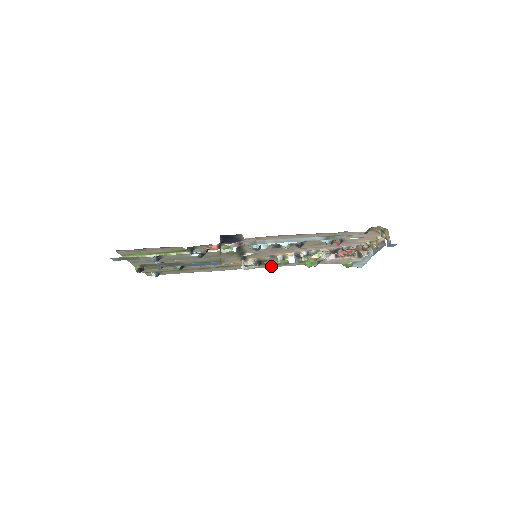
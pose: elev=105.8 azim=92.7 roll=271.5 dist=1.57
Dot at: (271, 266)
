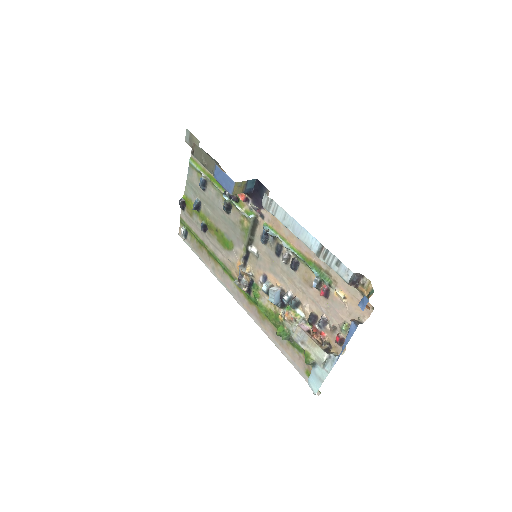
Dot at: (253, 315)
